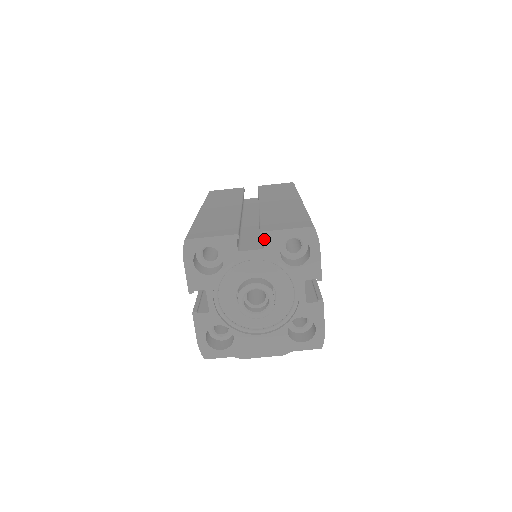
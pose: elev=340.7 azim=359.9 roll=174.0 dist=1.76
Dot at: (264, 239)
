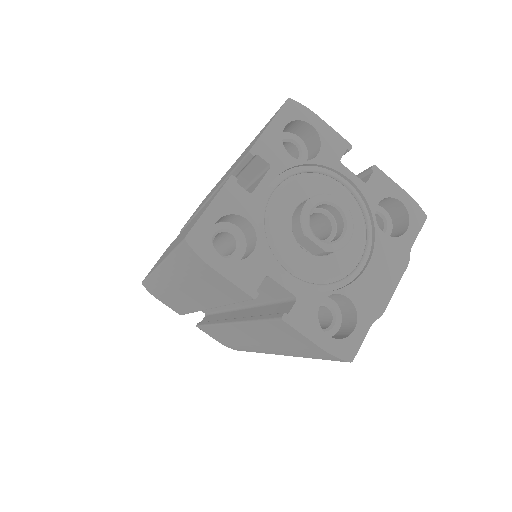
Dot at: (260, 155)
